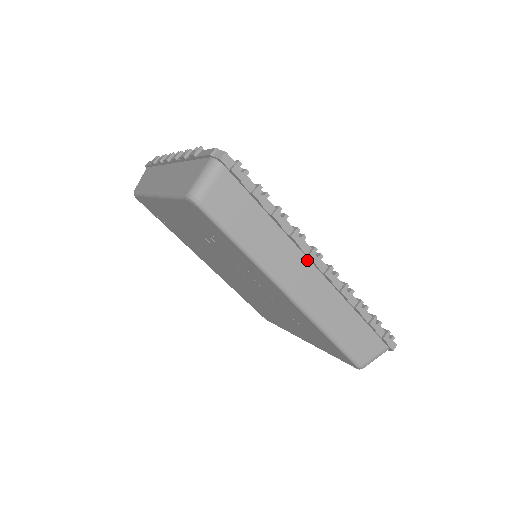
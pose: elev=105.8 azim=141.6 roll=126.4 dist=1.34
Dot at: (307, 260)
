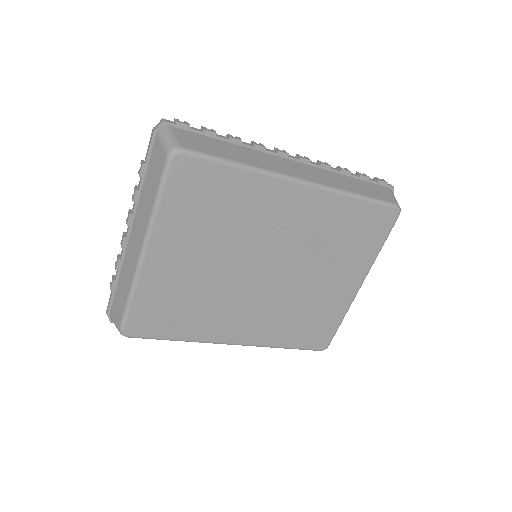
Dot at: (281, 158)
